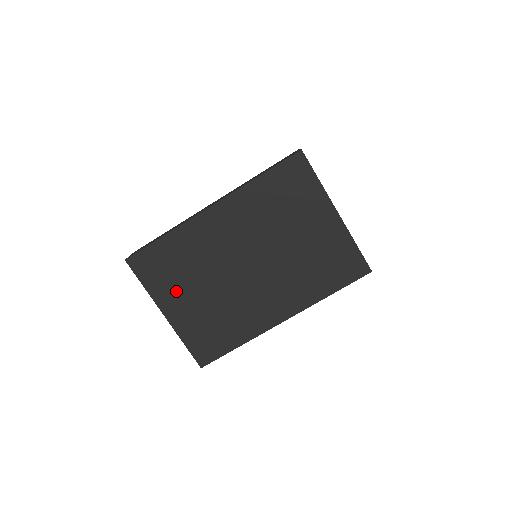
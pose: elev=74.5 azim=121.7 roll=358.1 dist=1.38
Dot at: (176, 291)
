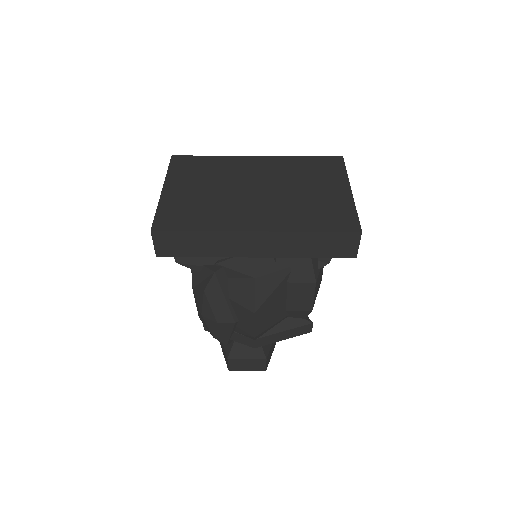
Dot at: (188, 181)
